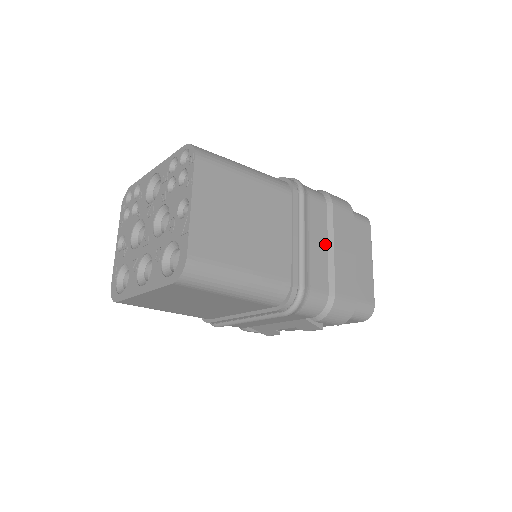
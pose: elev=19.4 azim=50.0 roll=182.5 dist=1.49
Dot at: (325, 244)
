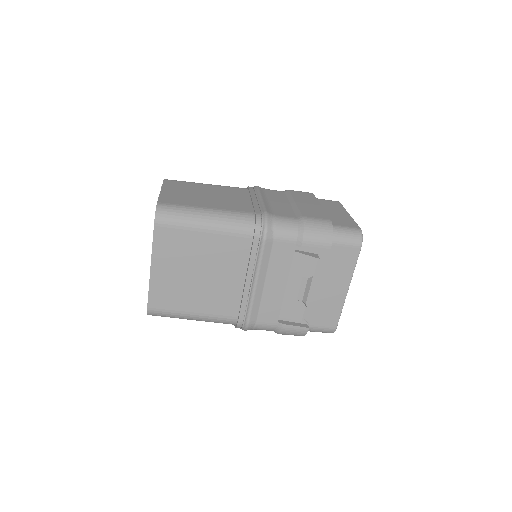
Dot at: (287, 203)
